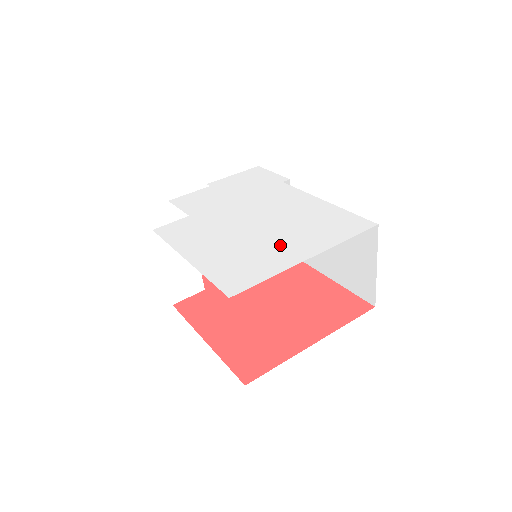
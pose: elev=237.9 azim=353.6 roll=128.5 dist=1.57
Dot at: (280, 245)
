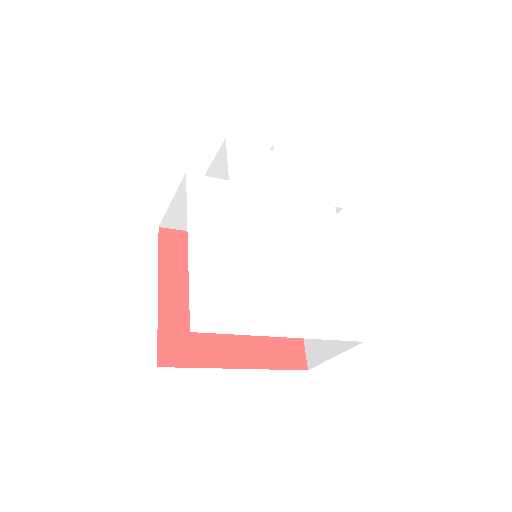
Dot at: (274, 298)
